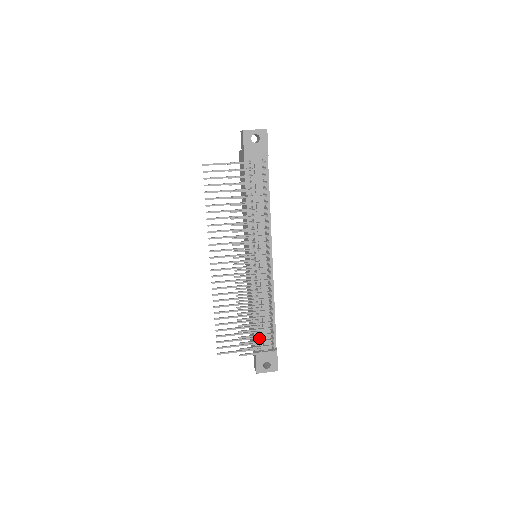
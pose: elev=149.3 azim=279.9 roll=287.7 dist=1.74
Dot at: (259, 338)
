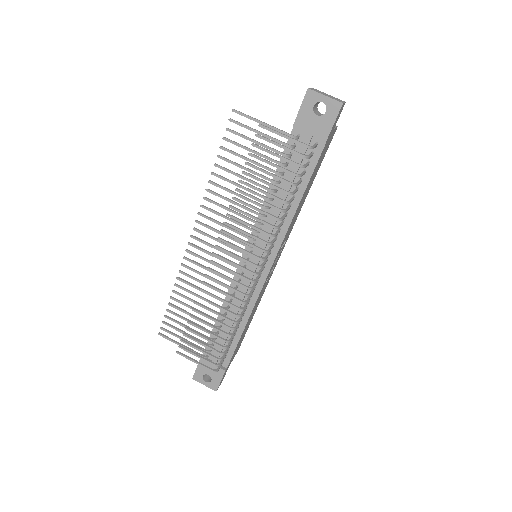
Dot at: (213, 346)
